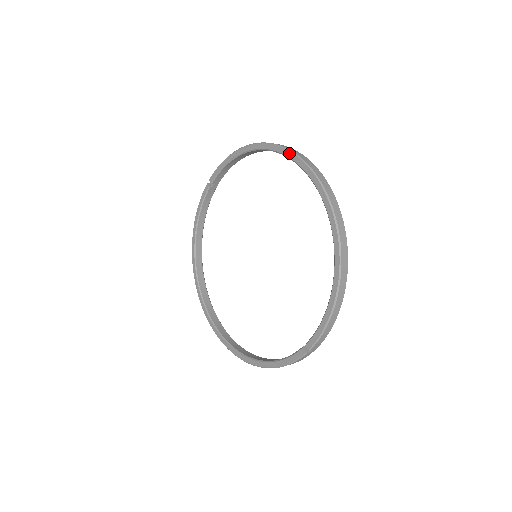
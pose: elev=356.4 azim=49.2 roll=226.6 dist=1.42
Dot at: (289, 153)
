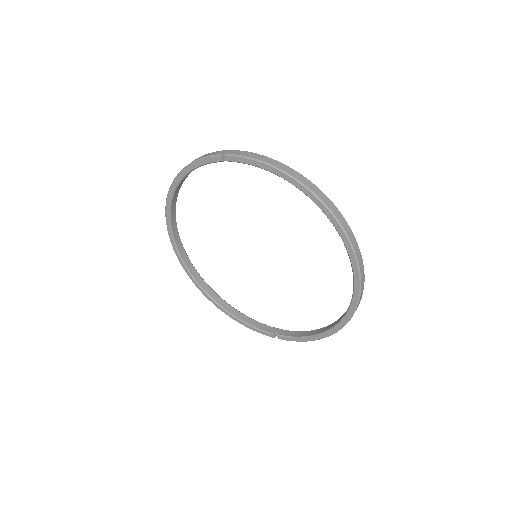
Dot at: (346, 241)
